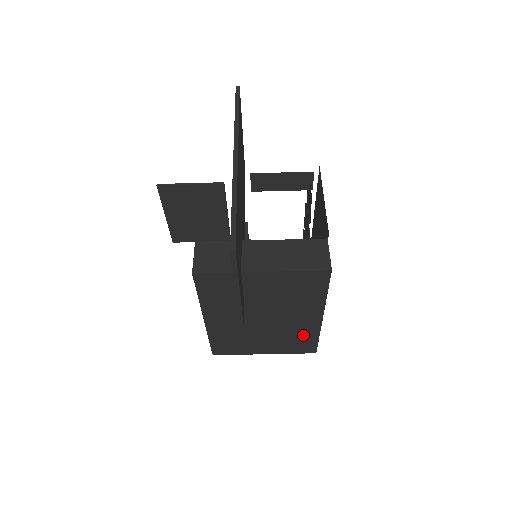
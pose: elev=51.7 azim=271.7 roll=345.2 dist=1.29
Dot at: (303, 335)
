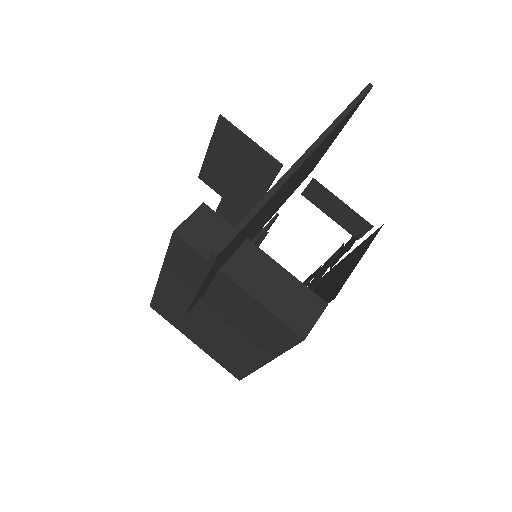
Dot at: (238, 360)
